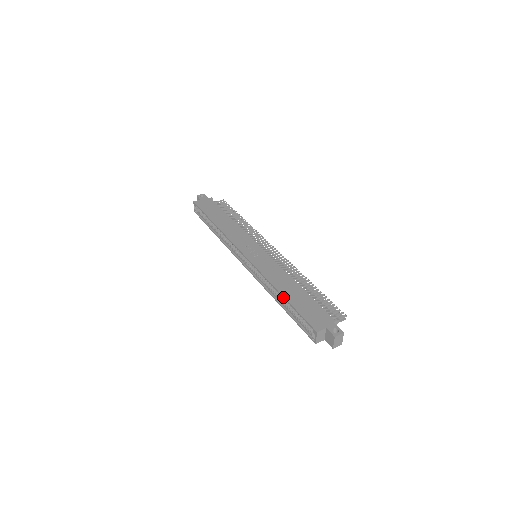
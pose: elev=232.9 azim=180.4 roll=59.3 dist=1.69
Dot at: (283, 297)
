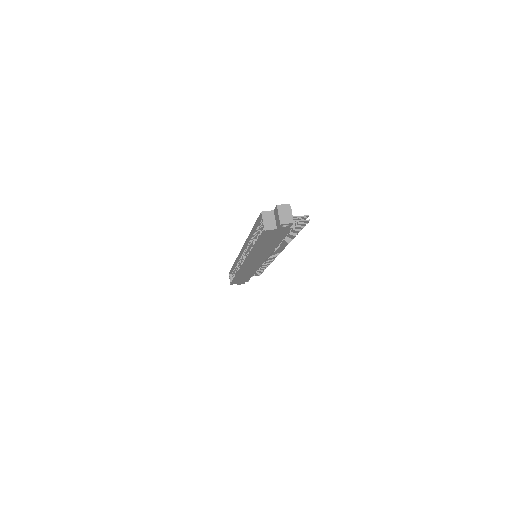
Dot at: (251, 231)
